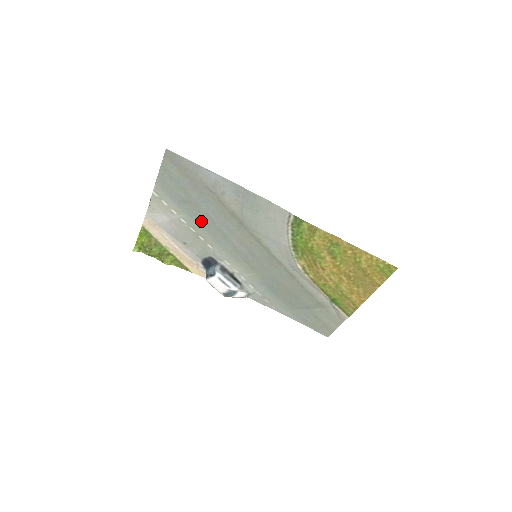
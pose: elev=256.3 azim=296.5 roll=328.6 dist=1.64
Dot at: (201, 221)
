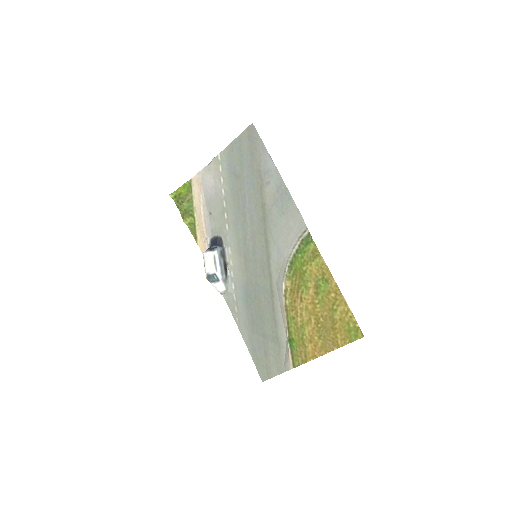
Dot at: (236, 199)
